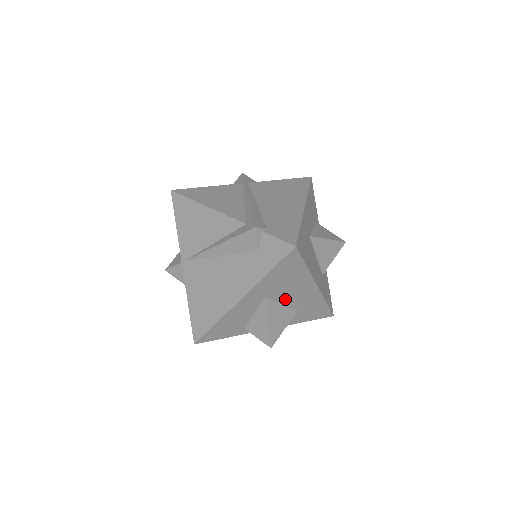
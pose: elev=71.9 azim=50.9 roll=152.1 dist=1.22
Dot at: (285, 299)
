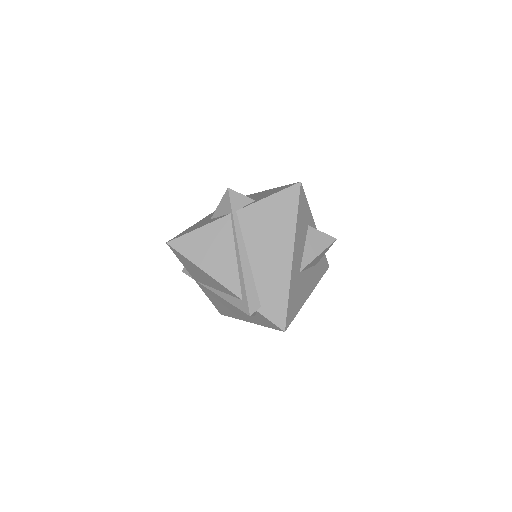
Dot at: occluded
